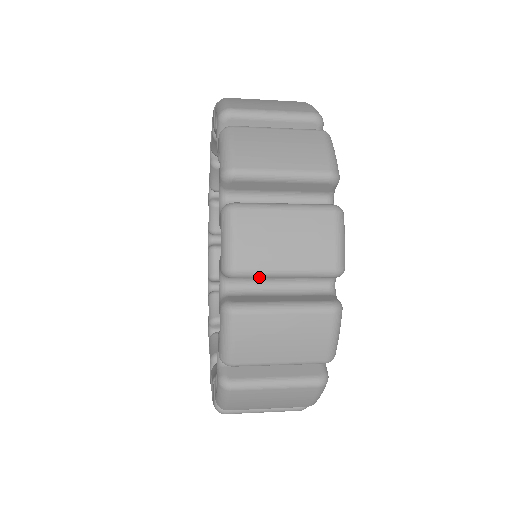
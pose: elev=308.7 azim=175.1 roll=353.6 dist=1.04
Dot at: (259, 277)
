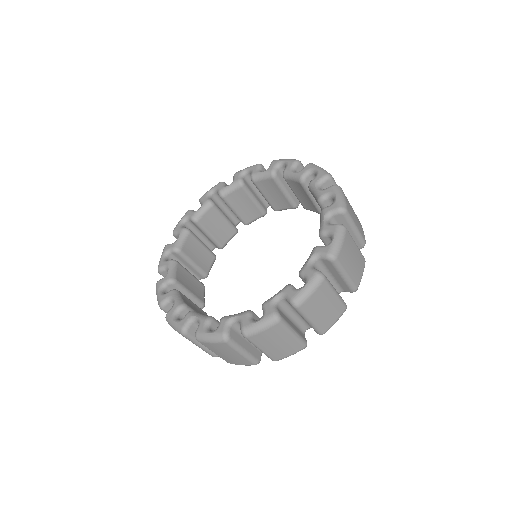
Dot at: occluded
